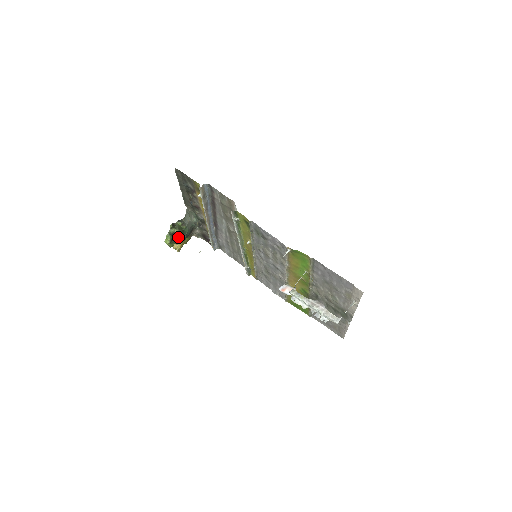
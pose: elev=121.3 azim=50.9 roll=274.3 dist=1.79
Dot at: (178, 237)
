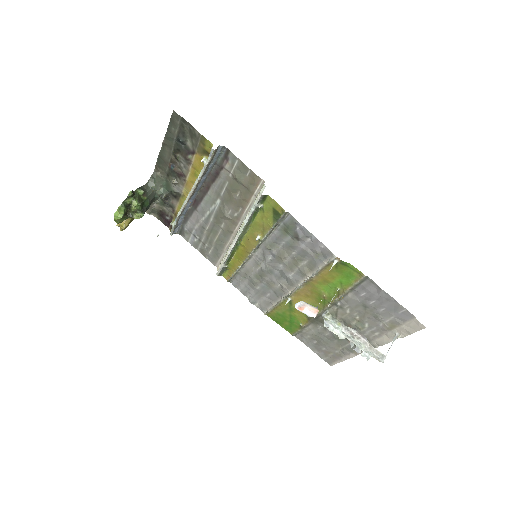
Dot at: (135, 211)
